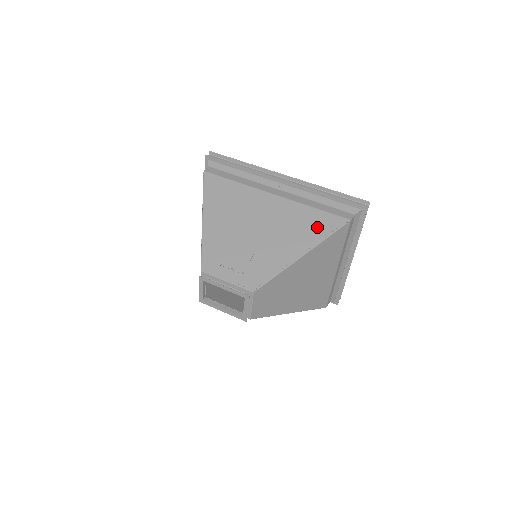
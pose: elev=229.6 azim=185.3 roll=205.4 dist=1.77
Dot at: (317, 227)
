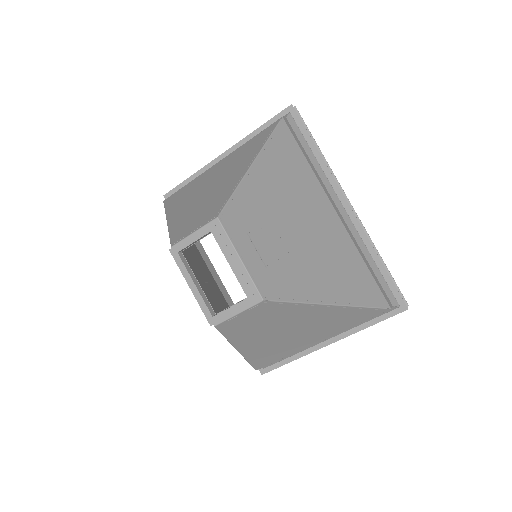
Dot at: (360, 286)
